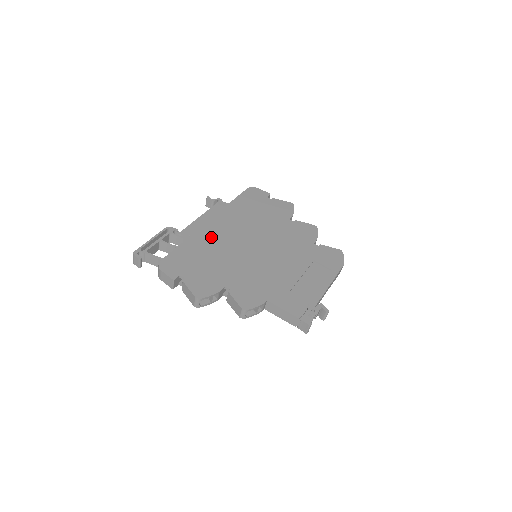
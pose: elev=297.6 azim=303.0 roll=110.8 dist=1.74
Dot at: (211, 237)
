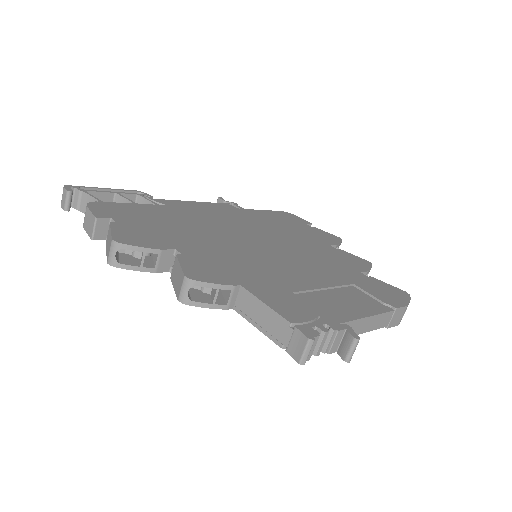
Dot at: (196, 215)
